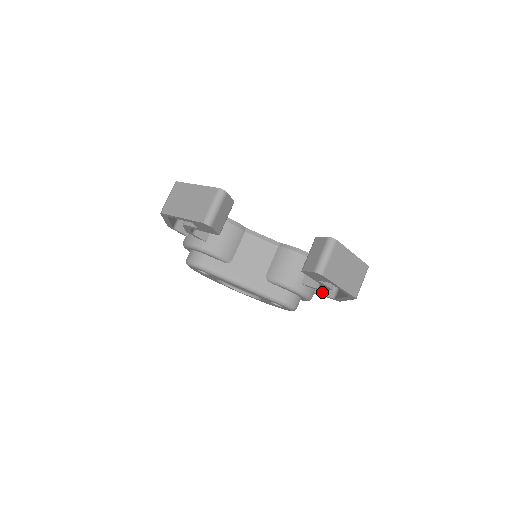
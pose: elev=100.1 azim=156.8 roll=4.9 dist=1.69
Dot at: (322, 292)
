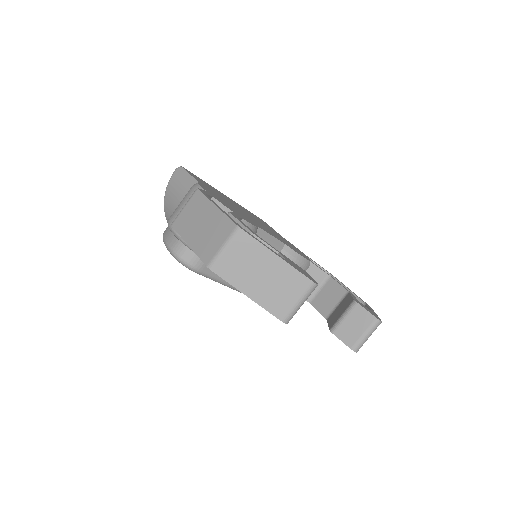
Dot at: occluded
